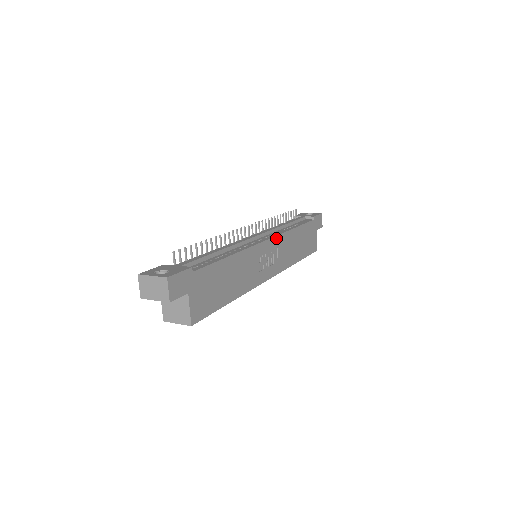
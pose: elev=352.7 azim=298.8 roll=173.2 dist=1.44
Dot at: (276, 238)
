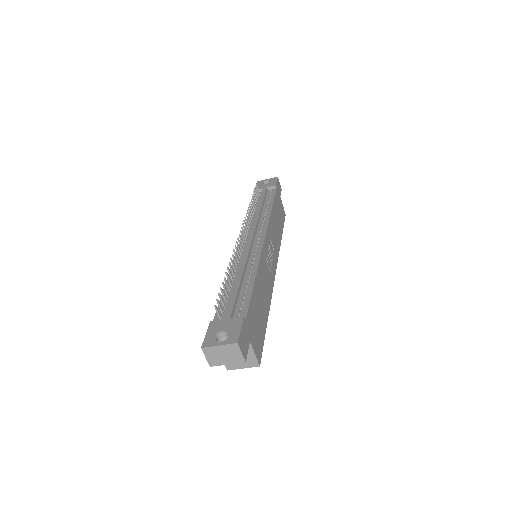
Dot at: (267, 231)
